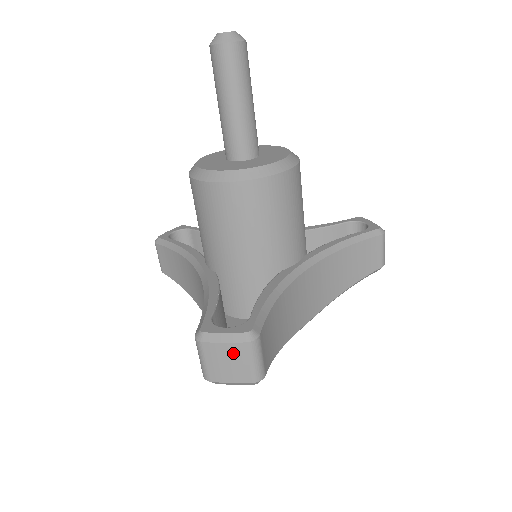
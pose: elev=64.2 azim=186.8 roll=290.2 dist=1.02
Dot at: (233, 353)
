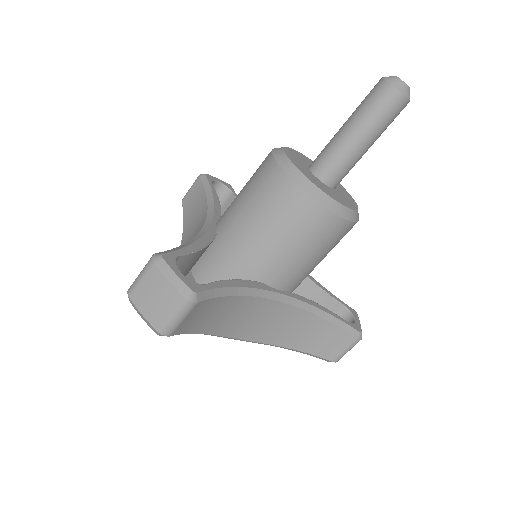
Dot at: (166, 294)
